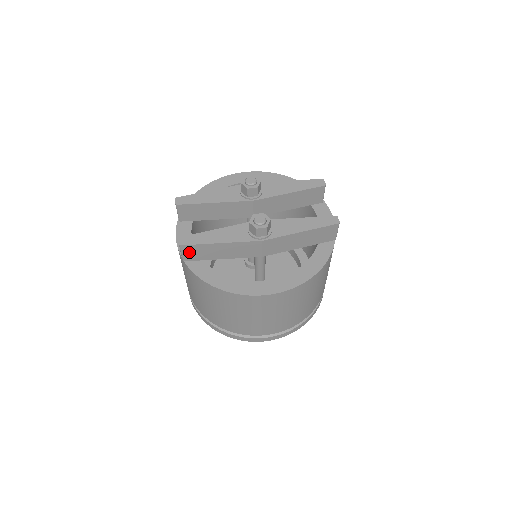
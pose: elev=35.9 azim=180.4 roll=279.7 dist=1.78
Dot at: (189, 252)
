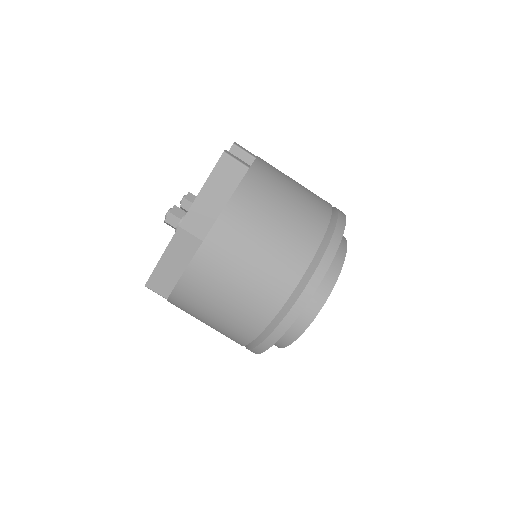
Dot at: (158, 287)
